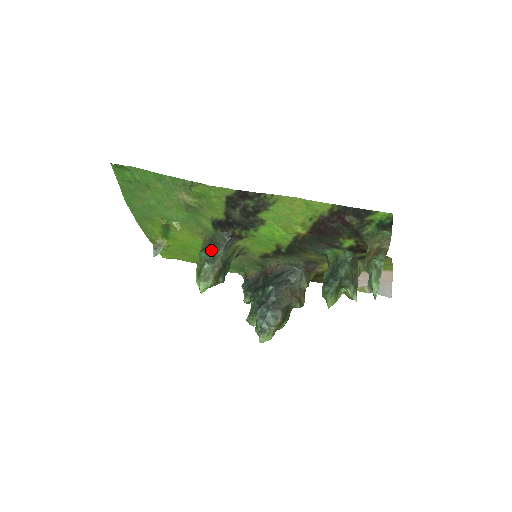
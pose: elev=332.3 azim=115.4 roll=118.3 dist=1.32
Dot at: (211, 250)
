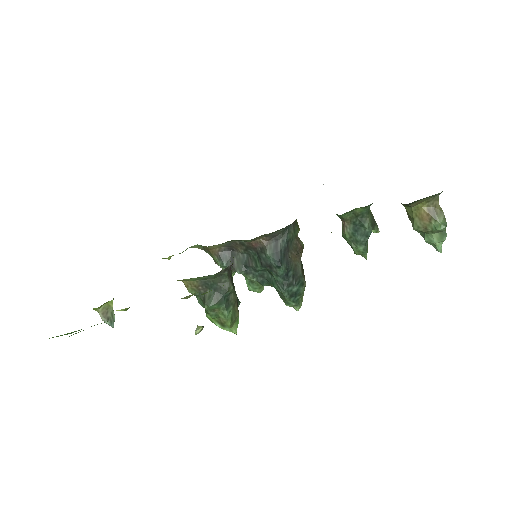
Dot at: (219, 296)
